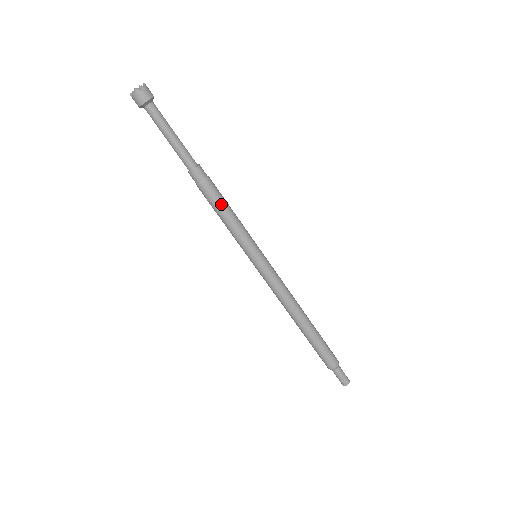
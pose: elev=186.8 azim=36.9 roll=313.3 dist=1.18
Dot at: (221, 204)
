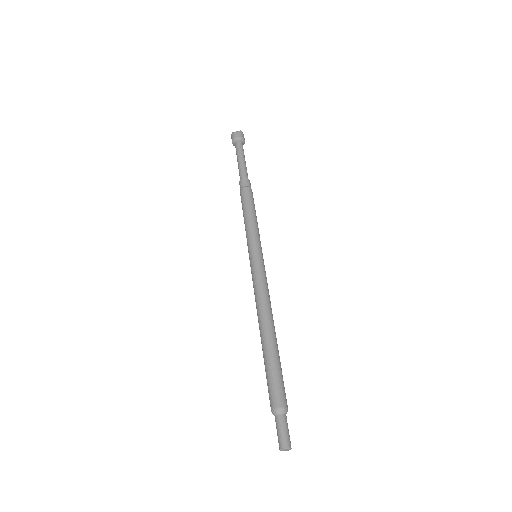
Dot at: (254, 206)
